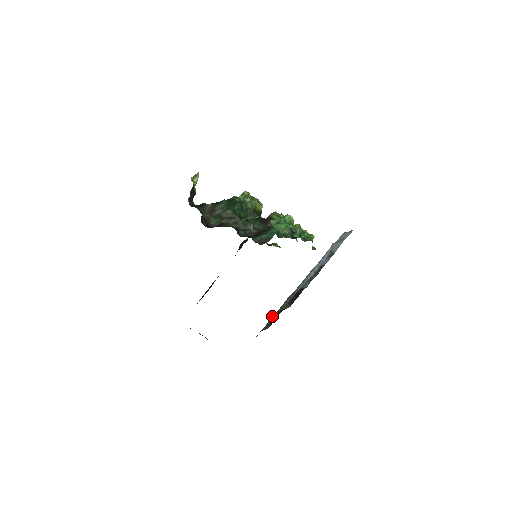
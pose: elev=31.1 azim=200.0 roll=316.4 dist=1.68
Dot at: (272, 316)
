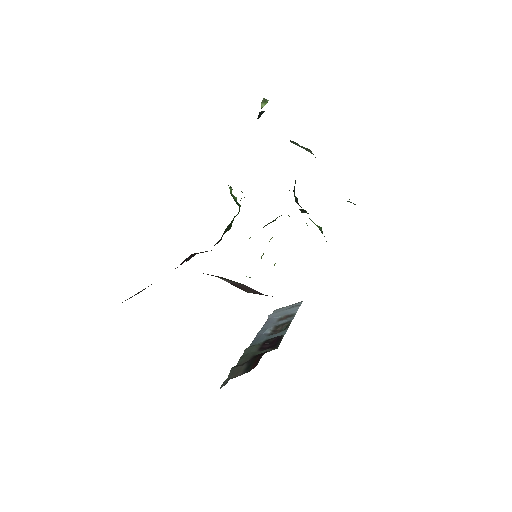
Dot at: (234, 366)
